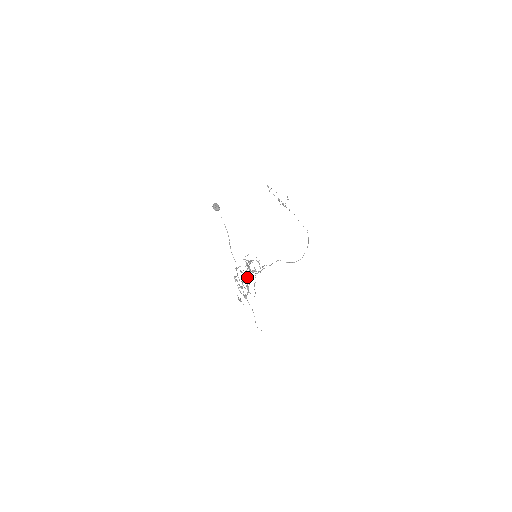
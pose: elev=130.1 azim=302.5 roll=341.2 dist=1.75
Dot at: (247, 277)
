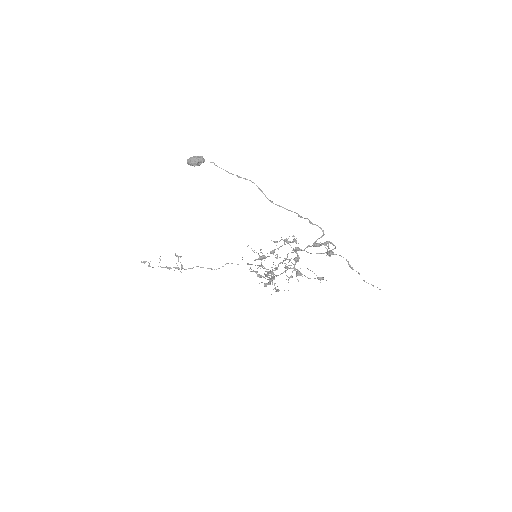
Dot at: (296, 247)
